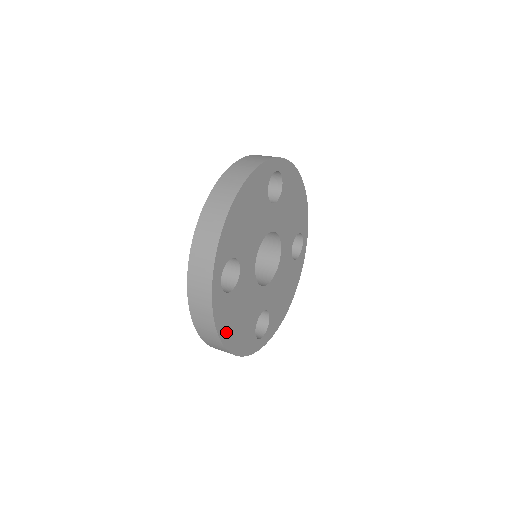
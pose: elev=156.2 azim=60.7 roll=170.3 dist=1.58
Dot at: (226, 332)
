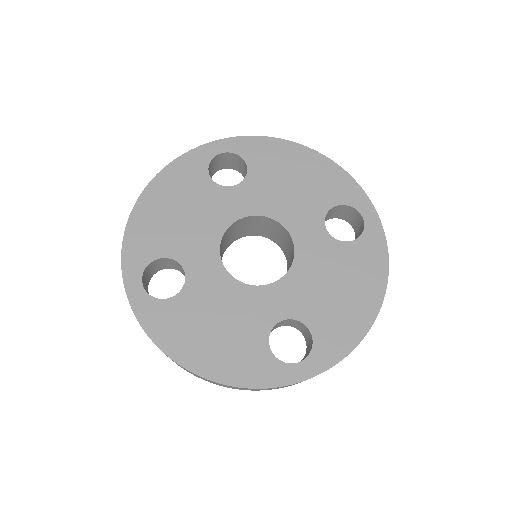
Dot at: (184, 349)
